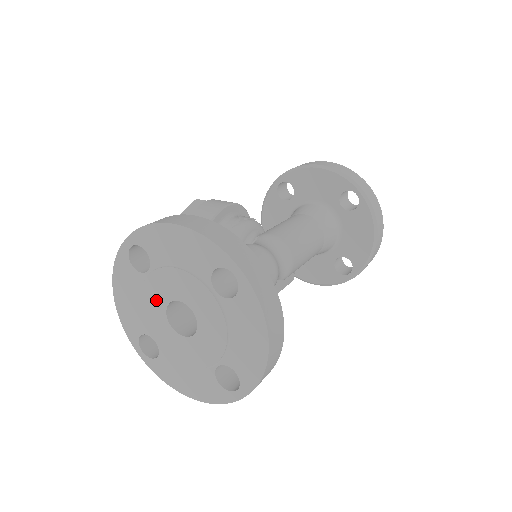
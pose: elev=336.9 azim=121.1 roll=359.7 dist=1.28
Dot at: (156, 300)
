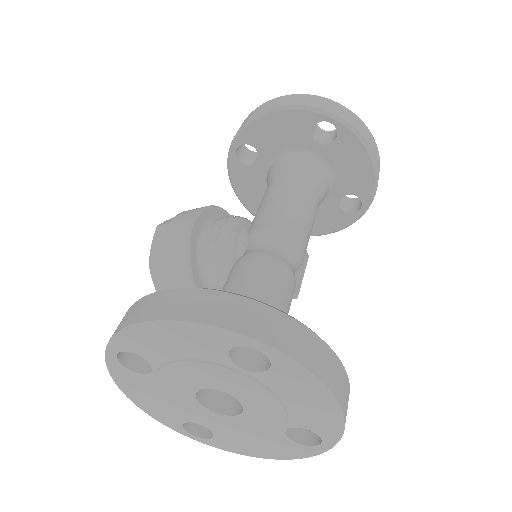
Dot at: (179, 394)
